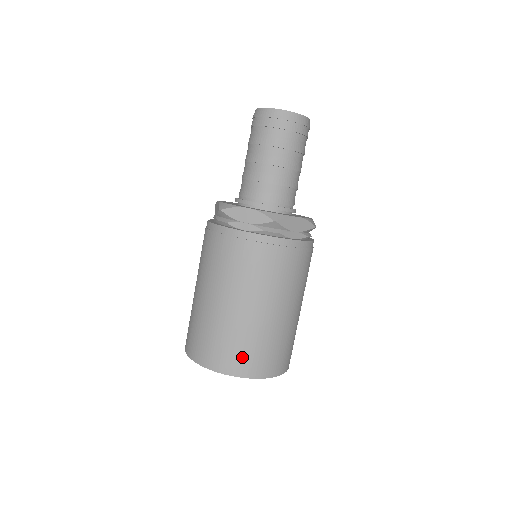
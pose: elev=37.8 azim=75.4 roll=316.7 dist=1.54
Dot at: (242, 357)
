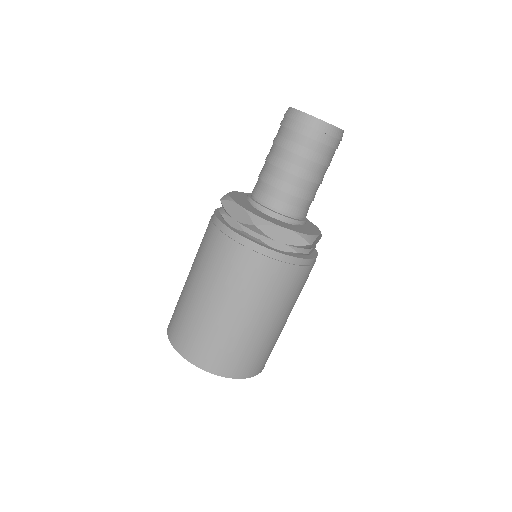
Dot at: (250, 362)
